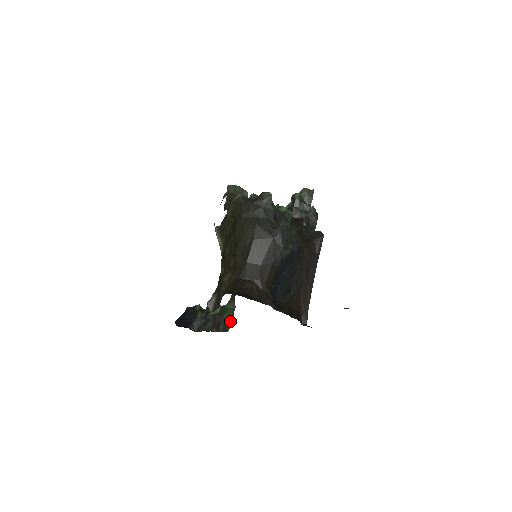
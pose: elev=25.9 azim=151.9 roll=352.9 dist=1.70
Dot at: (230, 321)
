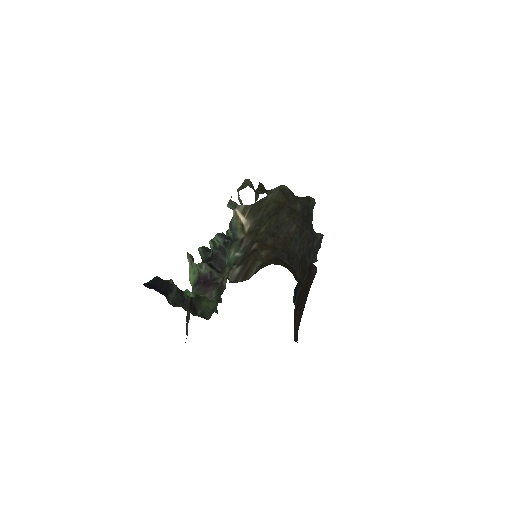
Dot at: (210, 310)
